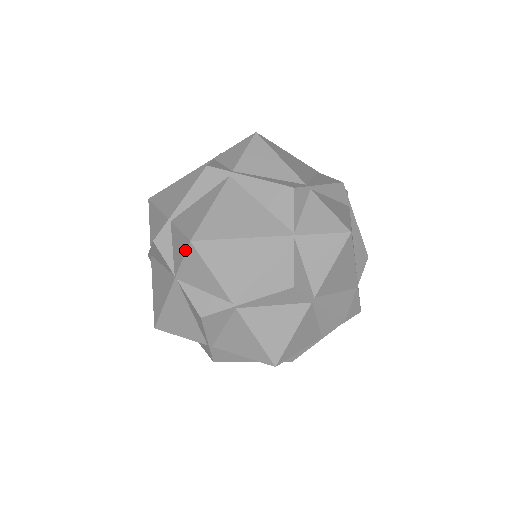
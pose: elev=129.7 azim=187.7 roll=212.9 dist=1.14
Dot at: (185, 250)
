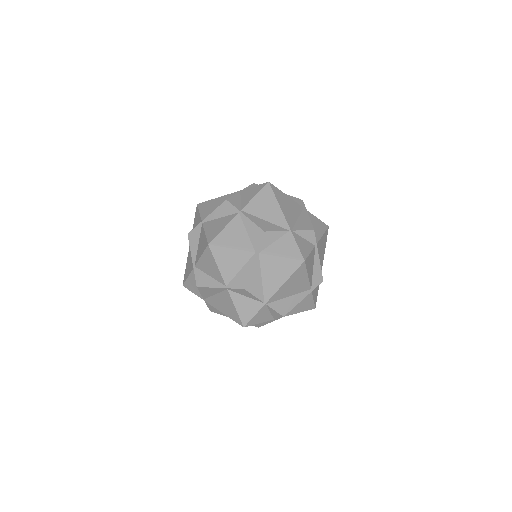
Dot at: occluded
